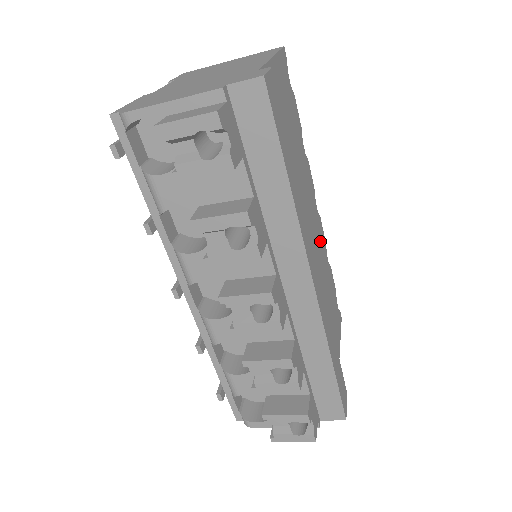
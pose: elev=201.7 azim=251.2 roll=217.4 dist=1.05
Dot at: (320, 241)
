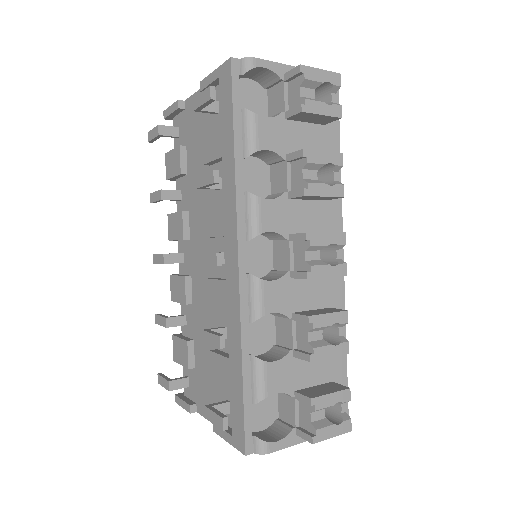
Dot at: occluded
